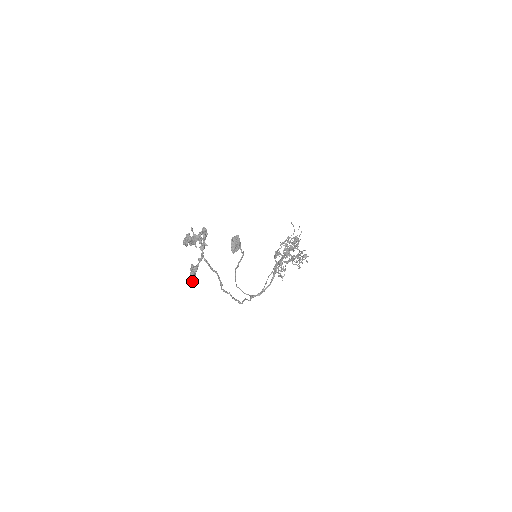
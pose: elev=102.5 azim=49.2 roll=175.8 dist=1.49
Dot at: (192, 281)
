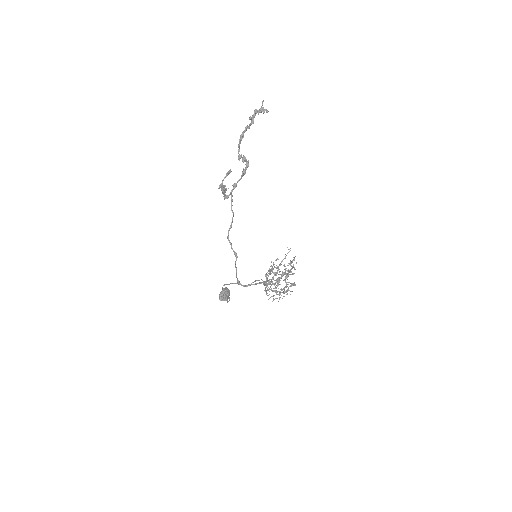
Dot at: (221, 186)
